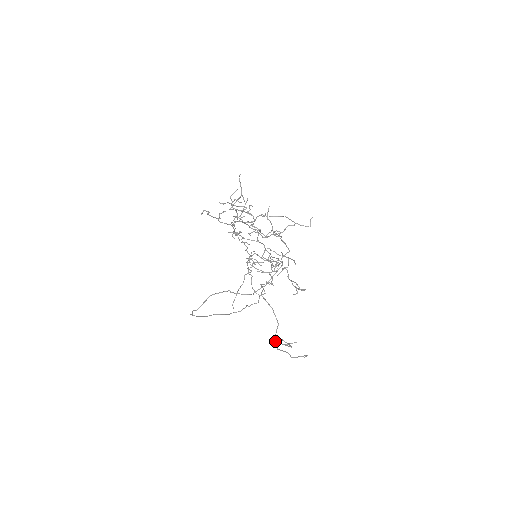
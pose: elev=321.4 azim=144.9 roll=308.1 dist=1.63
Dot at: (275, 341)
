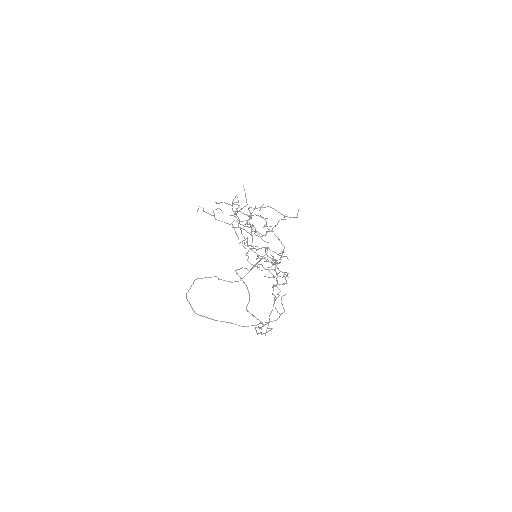
Dot at: (256, 327)
